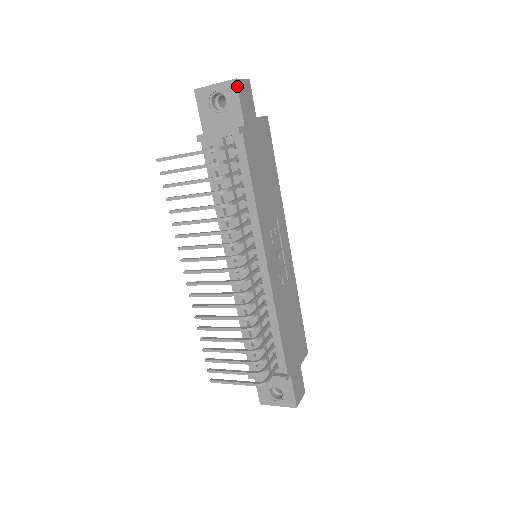
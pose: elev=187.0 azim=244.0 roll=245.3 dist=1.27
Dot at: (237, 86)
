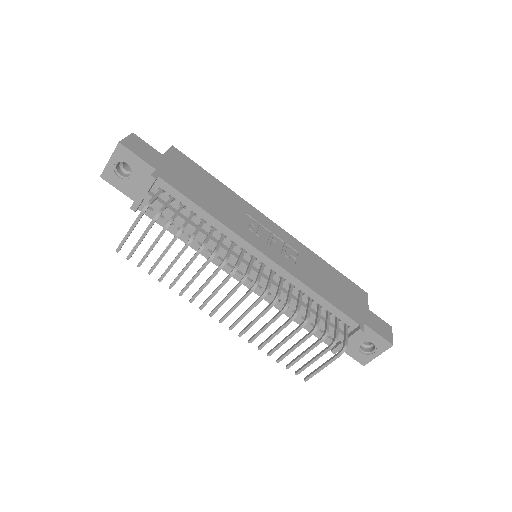
Dot at: (125, 146)
